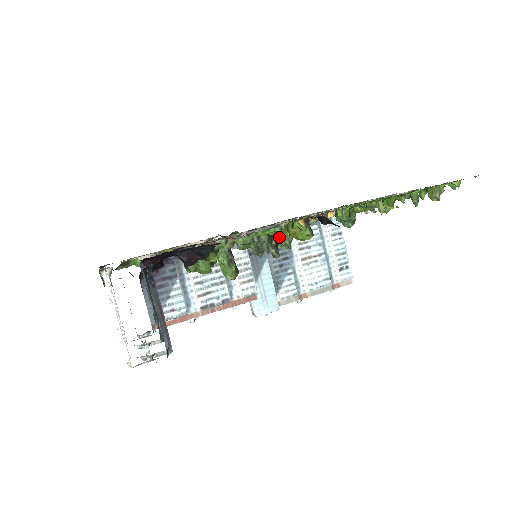
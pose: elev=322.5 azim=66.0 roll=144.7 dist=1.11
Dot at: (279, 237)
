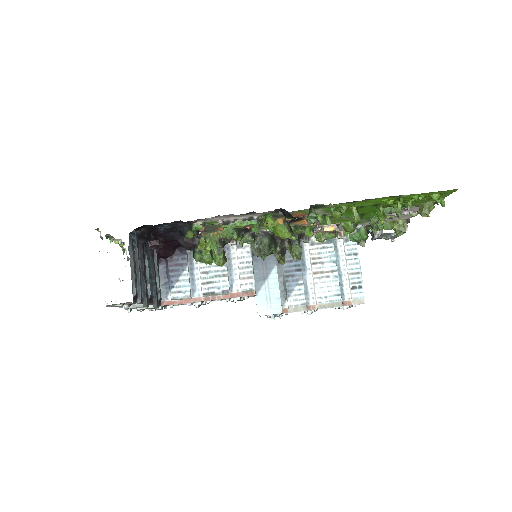
Dot at: (256, 230)
